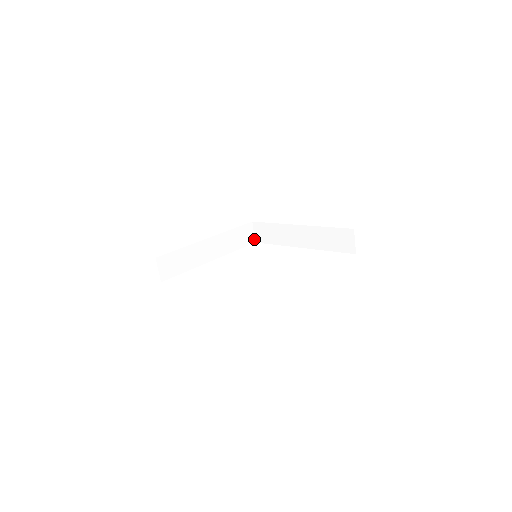
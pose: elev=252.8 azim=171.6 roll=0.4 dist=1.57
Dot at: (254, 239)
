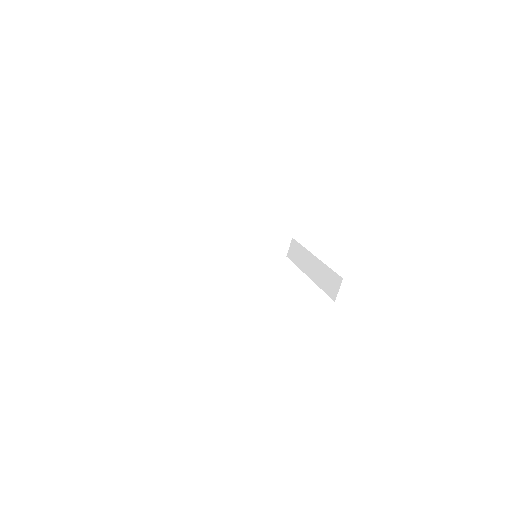
Dot at: (287, 253)
